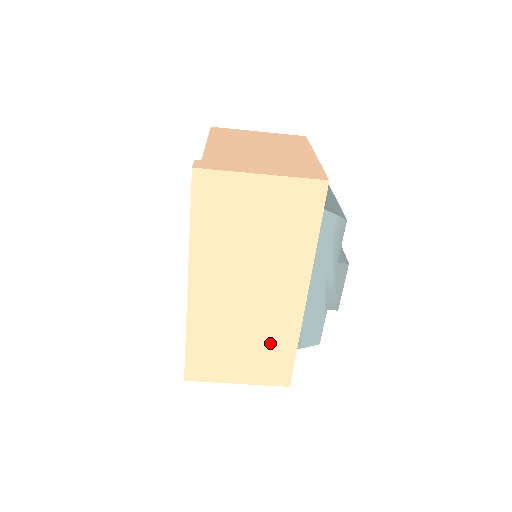
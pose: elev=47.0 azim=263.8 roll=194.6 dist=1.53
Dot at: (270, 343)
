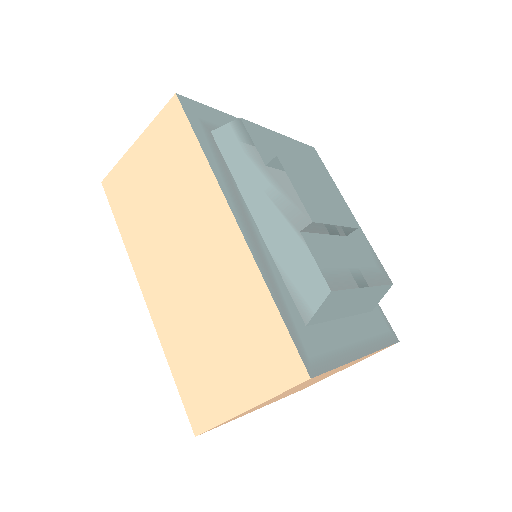
Dot at: (241, 314)
